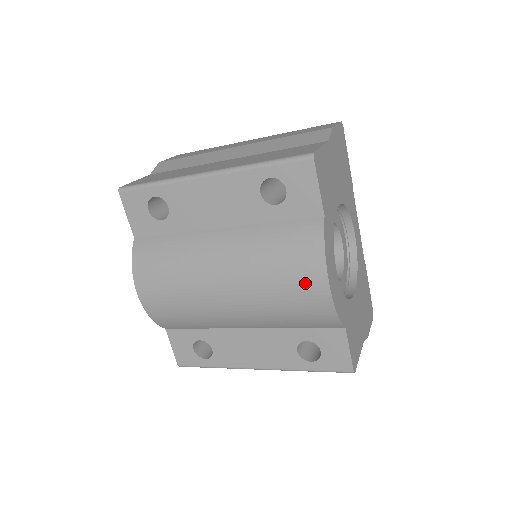
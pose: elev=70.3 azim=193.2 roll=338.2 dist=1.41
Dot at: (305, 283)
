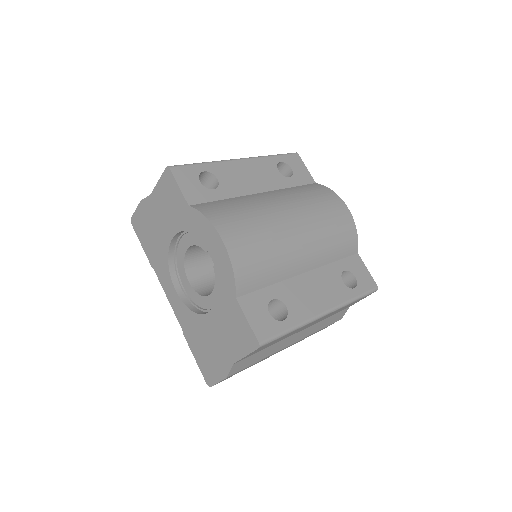
Dot at: (336, 207)
